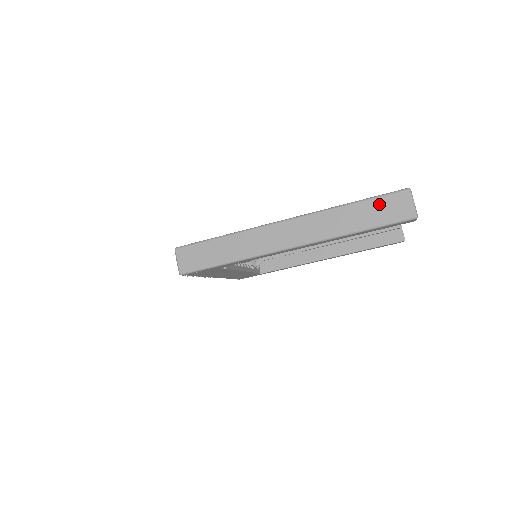
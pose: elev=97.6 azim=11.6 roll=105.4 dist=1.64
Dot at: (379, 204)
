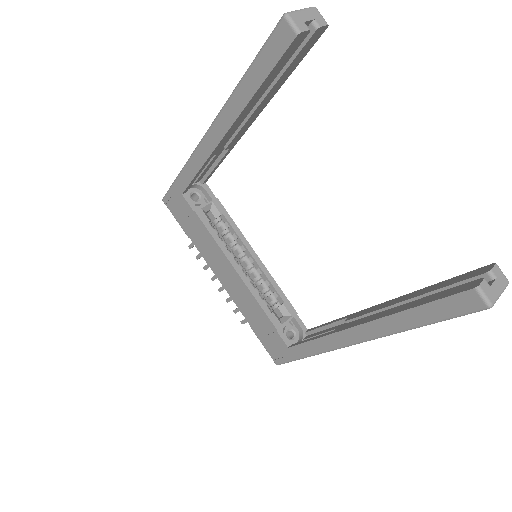
Dot at: occluded
